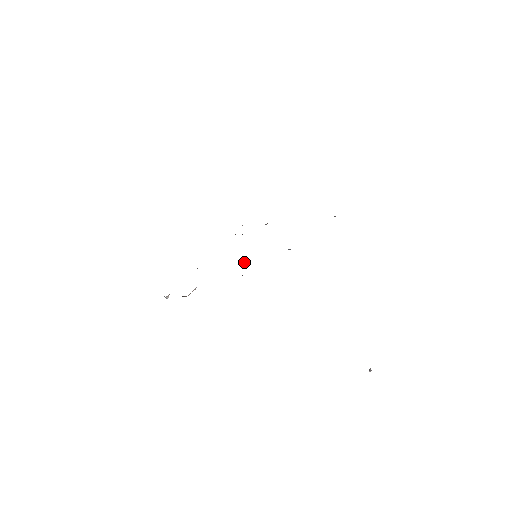
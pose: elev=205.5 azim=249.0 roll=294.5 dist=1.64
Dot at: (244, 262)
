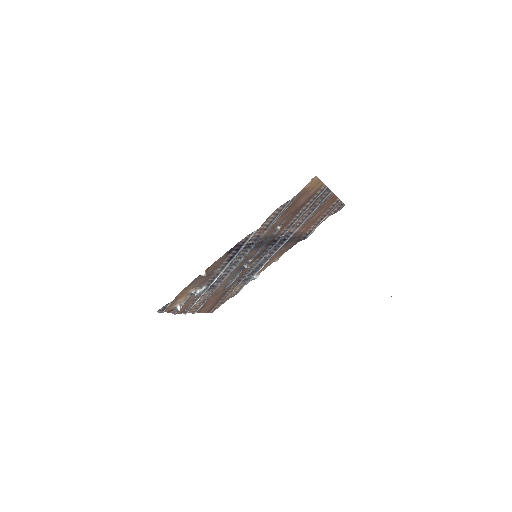
Dot at: (247, 265)
